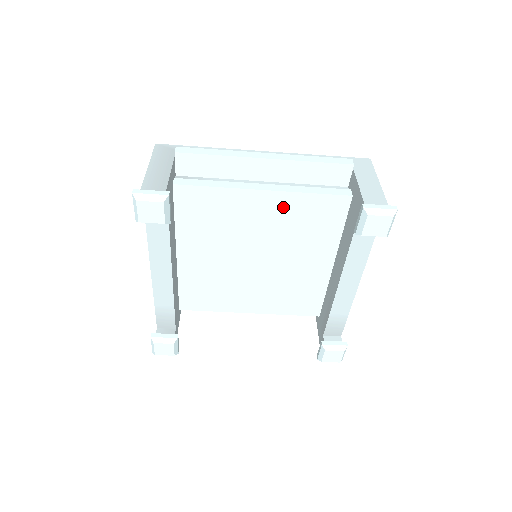
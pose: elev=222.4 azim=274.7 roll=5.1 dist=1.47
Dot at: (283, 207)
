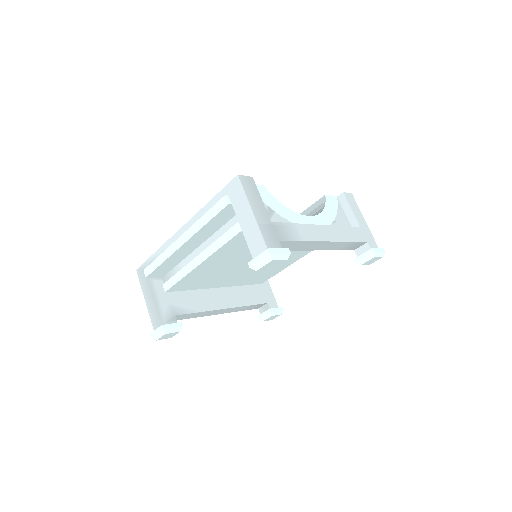
Dot at: (226, 253)
